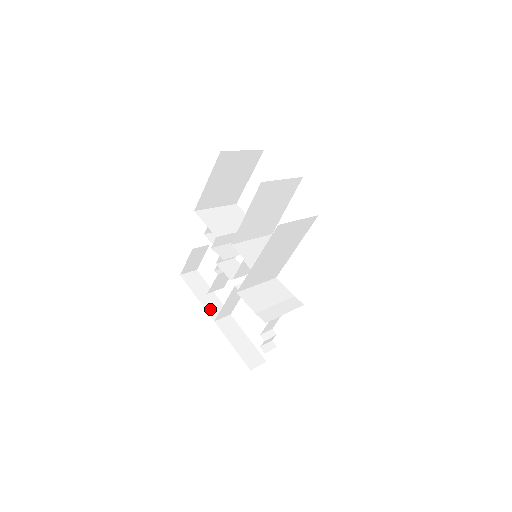
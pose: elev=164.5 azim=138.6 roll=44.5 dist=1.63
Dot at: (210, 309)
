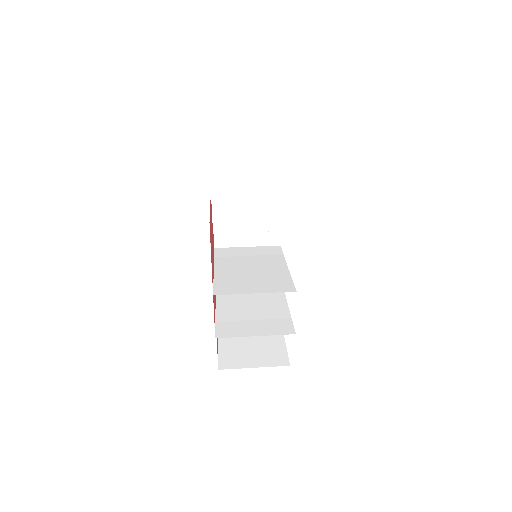
Dot at: occluded
